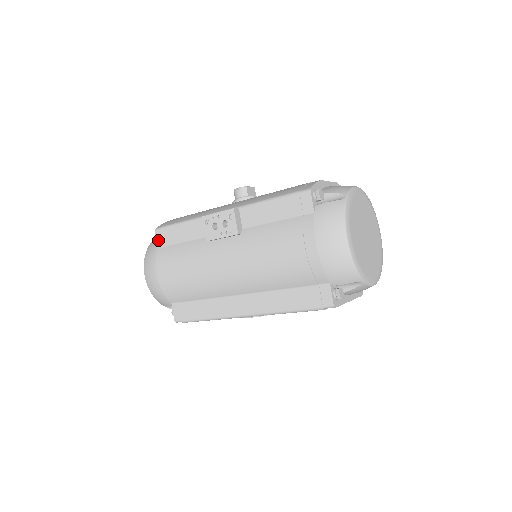
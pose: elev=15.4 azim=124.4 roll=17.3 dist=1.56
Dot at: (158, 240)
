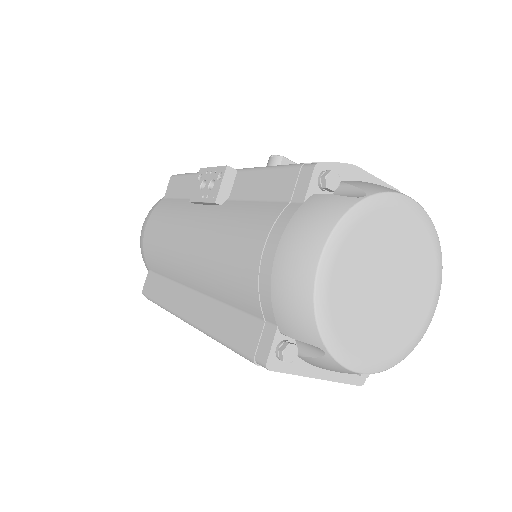
Dot at: (168, 189)
